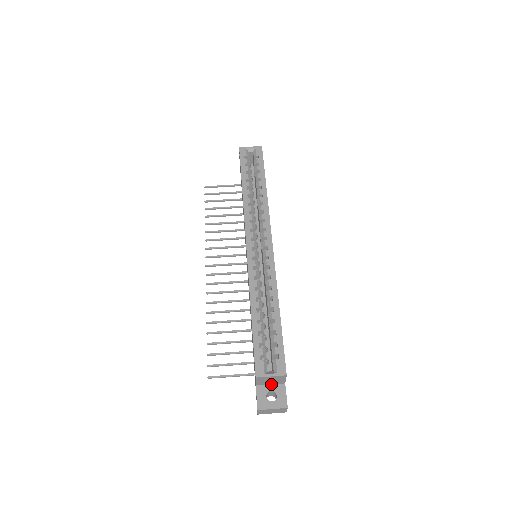
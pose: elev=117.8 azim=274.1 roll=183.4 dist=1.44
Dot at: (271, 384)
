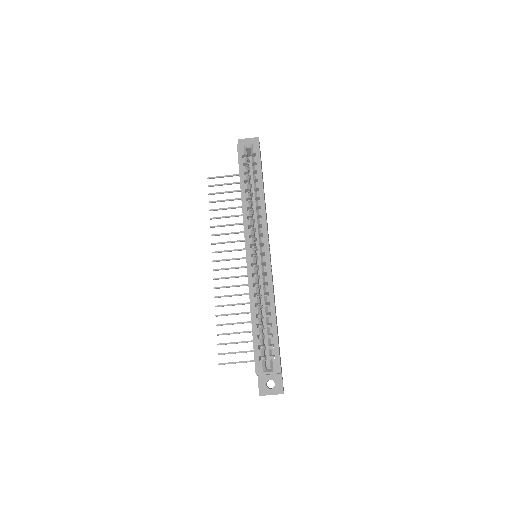
Dot at: (270, 374)
